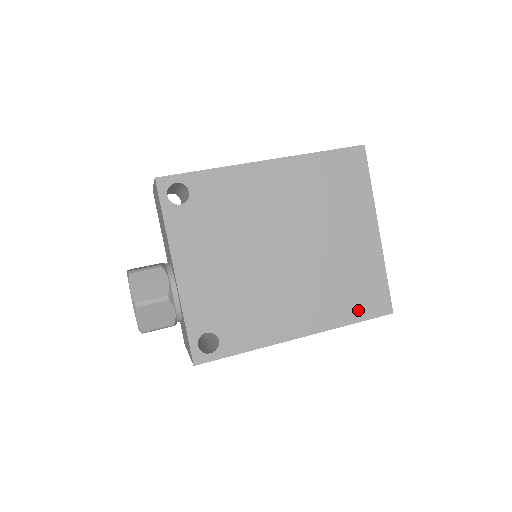
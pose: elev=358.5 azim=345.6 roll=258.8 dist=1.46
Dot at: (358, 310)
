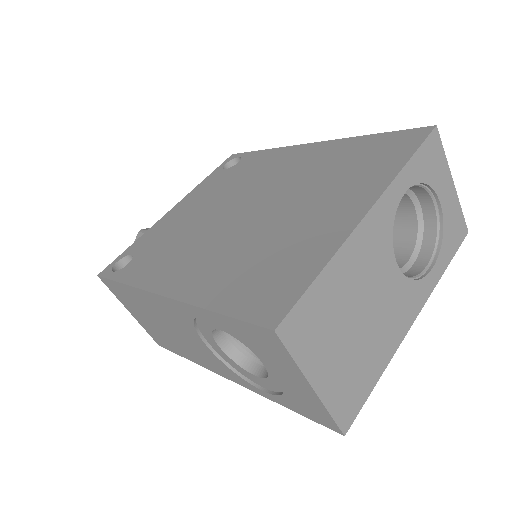
Dot at: (239, 298)
